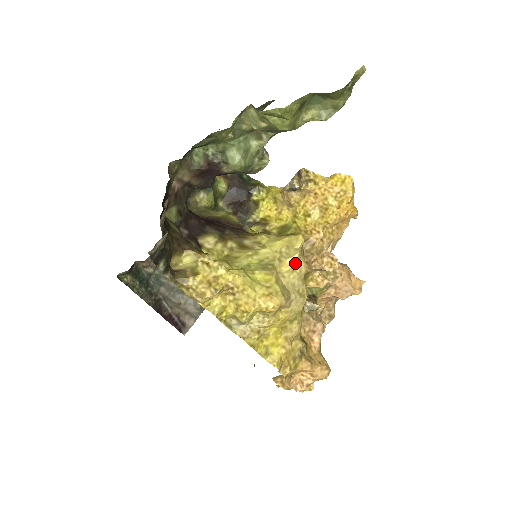
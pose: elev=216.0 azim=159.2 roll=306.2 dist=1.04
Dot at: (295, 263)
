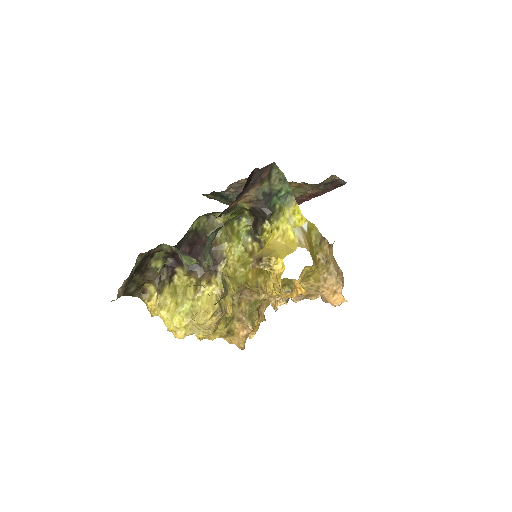
Dot at: (200, 324)
